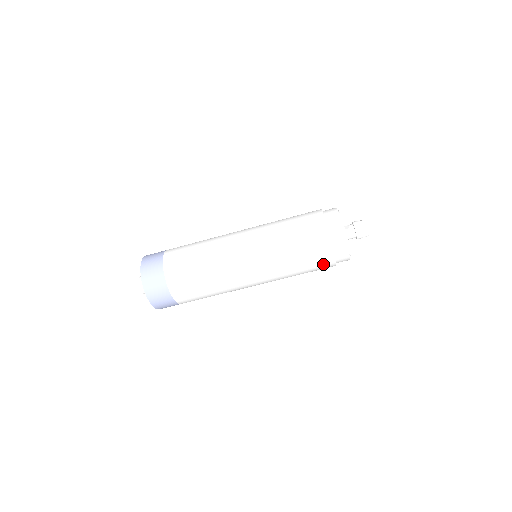
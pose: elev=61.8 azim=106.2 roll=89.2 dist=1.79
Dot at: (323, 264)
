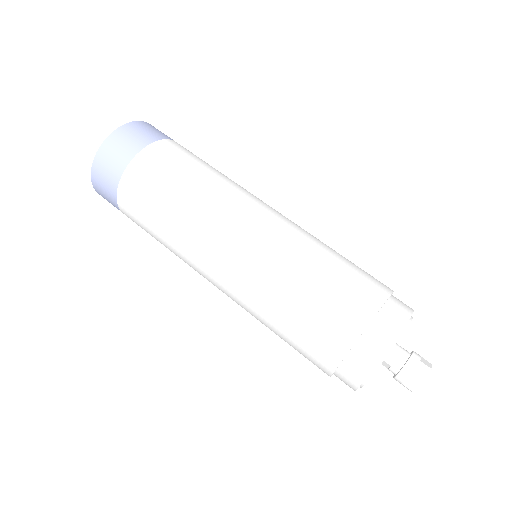
Dot at: (335, 326)
